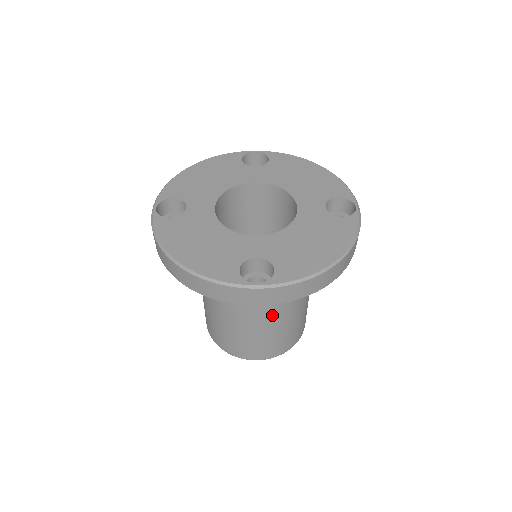
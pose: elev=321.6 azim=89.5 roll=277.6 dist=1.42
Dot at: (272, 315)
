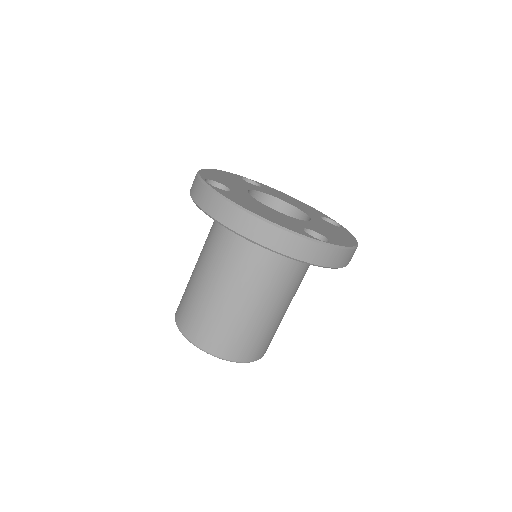
Dot at: (280, 303)
